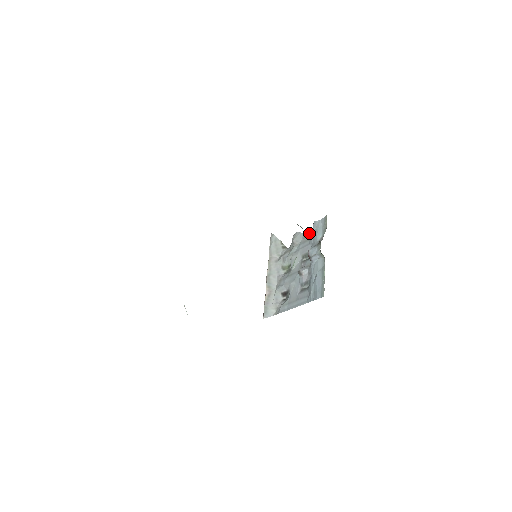
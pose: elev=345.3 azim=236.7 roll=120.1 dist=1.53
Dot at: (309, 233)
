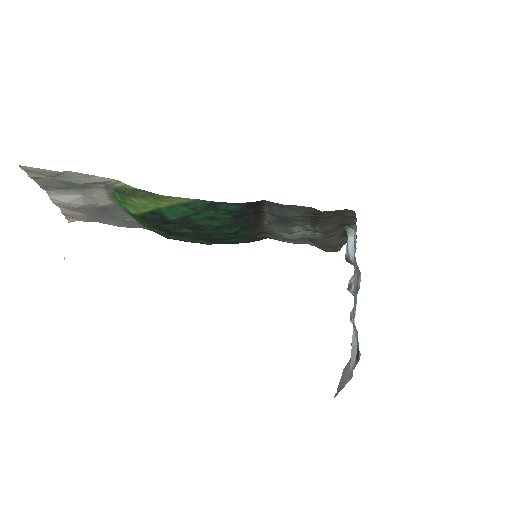
Dot at: occluded
